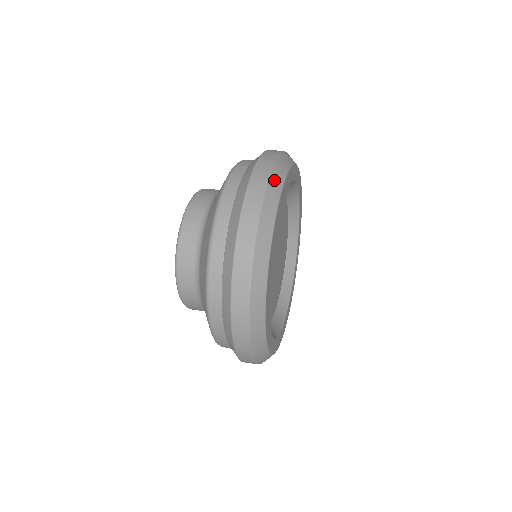
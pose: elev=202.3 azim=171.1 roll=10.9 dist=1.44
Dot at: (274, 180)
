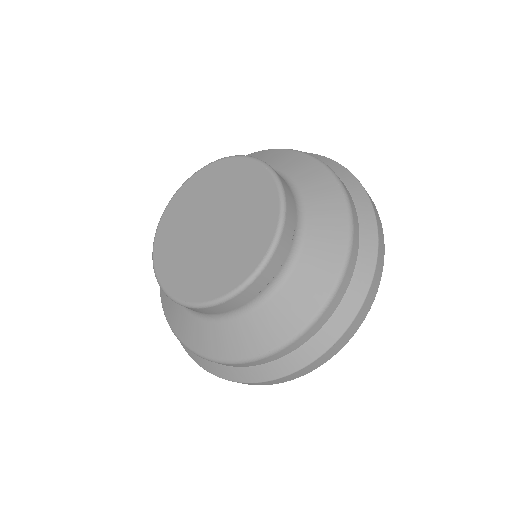
Dot at: occluded
